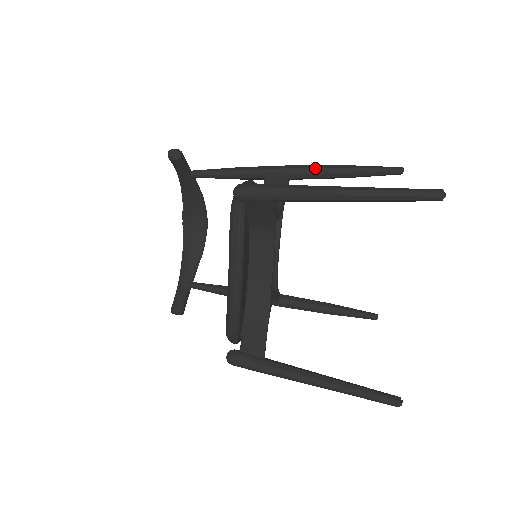
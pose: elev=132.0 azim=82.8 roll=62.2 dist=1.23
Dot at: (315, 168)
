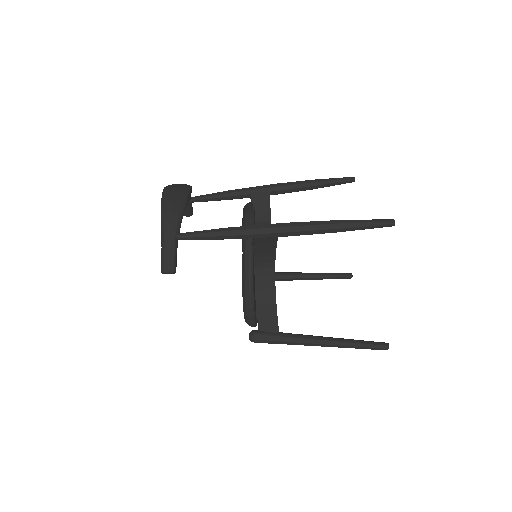
Dot at: occluded
